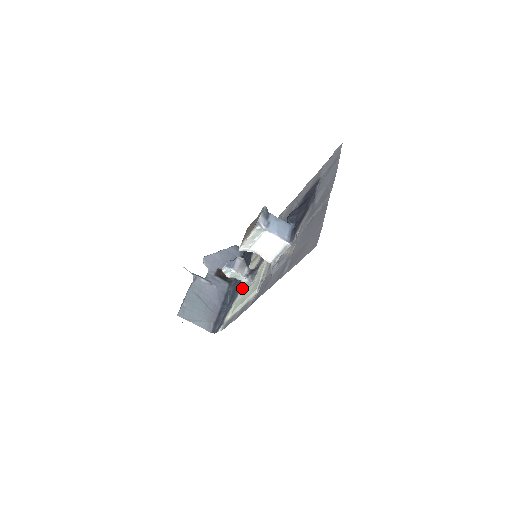
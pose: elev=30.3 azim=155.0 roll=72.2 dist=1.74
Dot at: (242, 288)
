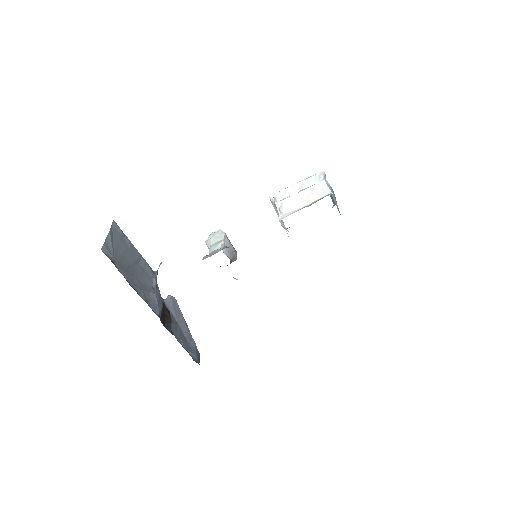
Dot at: occluded
